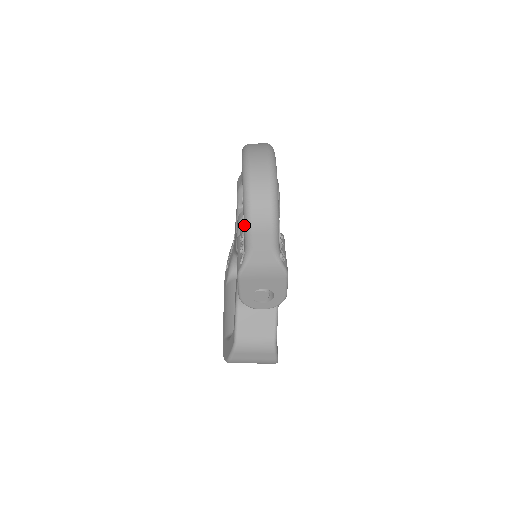
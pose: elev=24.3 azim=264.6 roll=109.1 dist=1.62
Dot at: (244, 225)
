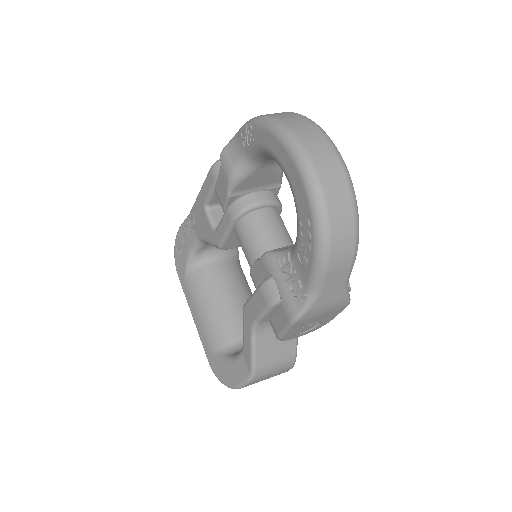
Dot at: (314, 263)
